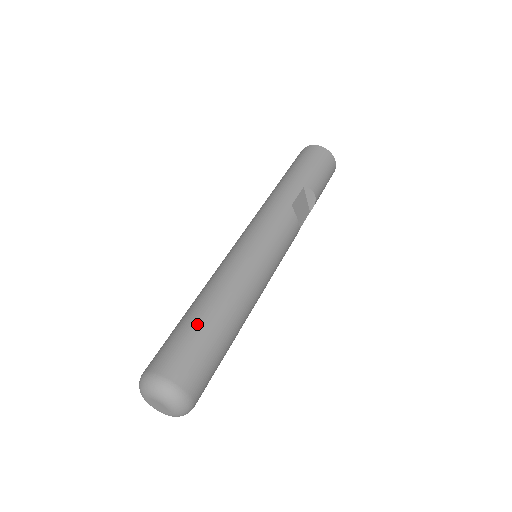
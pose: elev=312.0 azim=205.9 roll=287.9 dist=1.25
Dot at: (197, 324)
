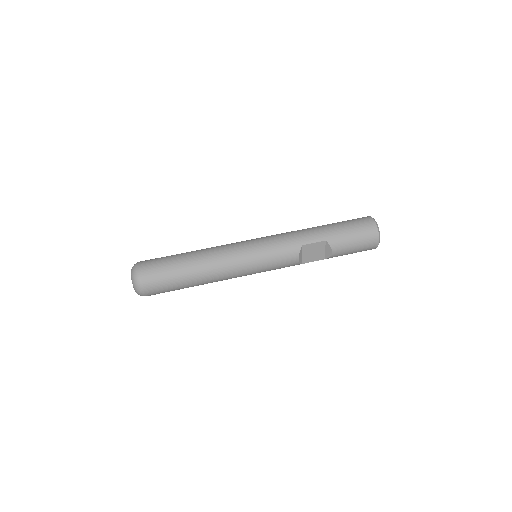
Dot at: (177, 262)
